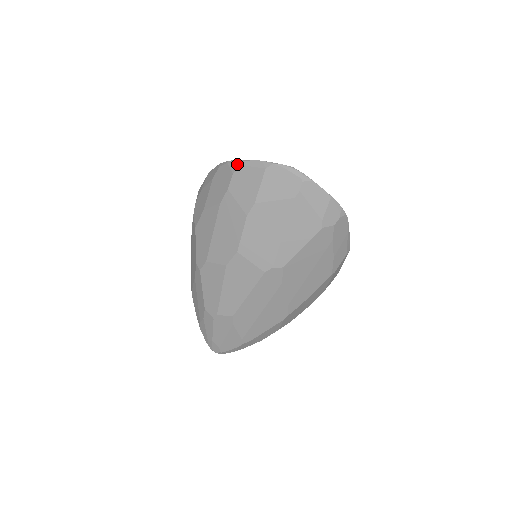
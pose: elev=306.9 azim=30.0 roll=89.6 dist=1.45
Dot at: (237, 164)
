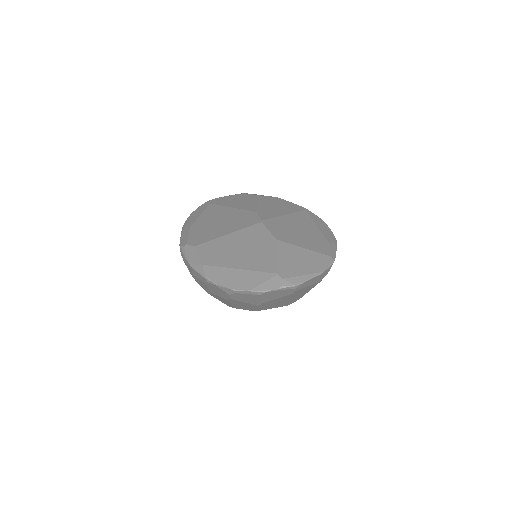
Dot at: (229, 291)
